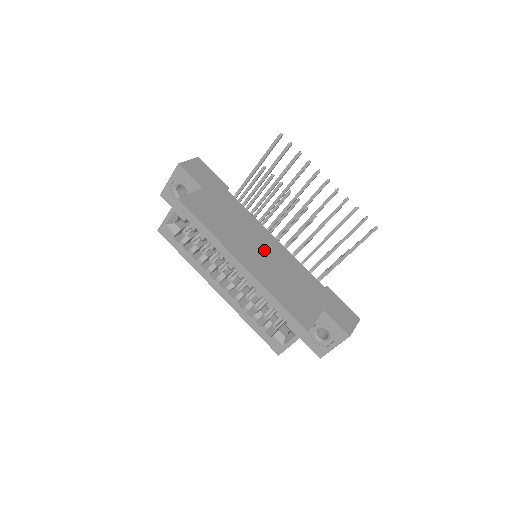
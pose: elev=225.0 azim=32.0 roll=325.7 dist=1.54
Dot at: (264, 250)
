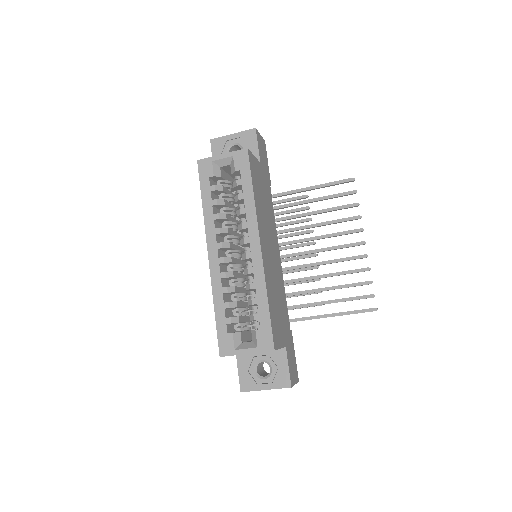
Dot at: (273, 255)
